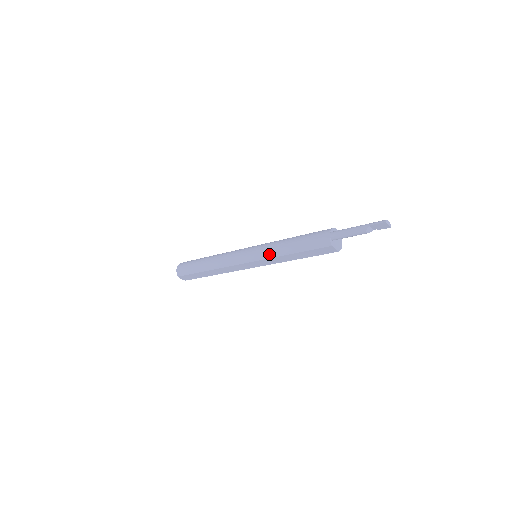
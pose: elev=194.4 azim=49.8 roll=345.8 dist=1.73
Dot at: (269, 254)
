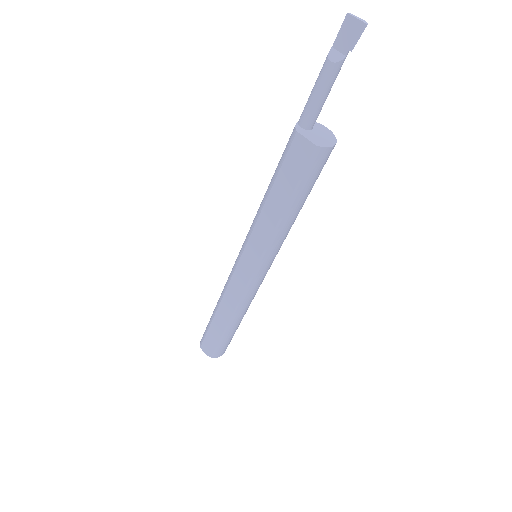
Dot at: (252, 224)
